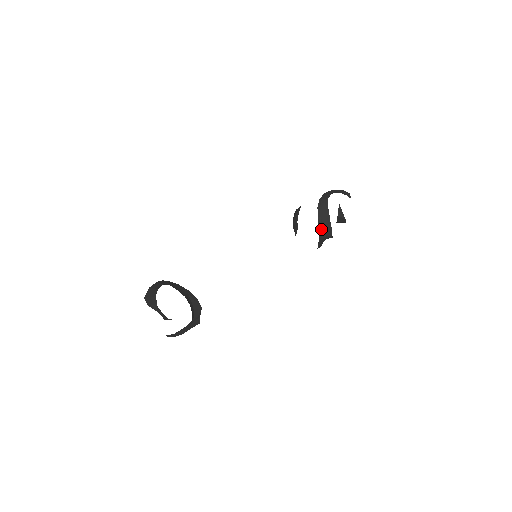
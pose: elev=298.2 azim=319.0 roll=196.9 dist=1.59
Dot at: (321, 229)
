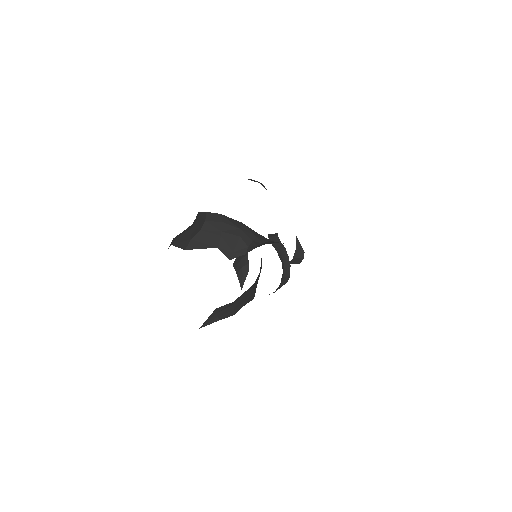
Dot at: (282, 264)
